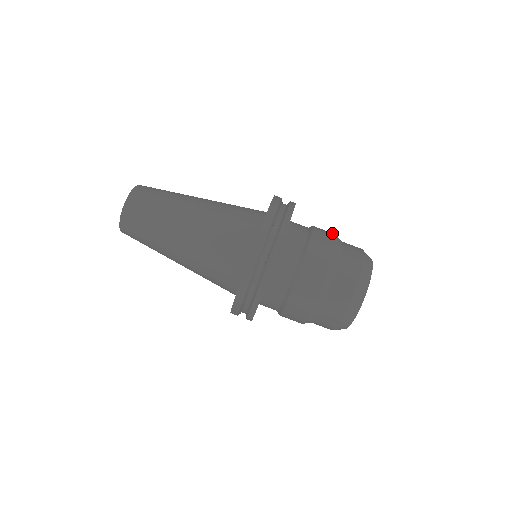
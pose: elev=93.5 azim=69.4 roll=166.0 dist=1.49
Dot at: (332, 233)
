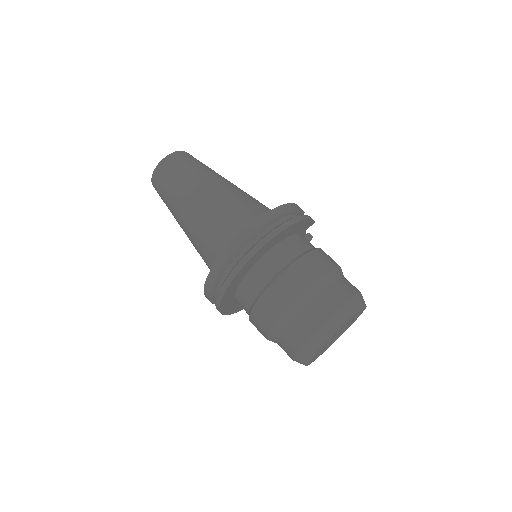
Dot at: (336, 263)
